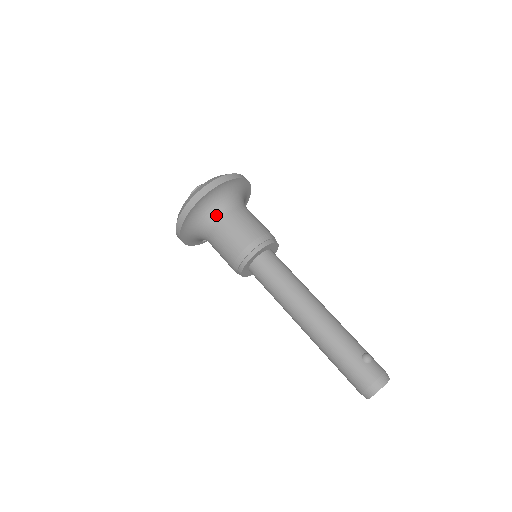
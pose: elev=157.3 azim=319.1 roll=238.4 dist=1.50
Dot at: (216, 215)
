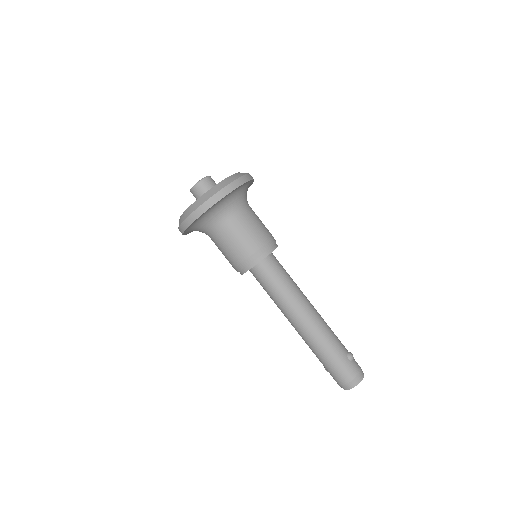
Dot at: (230, 213)
